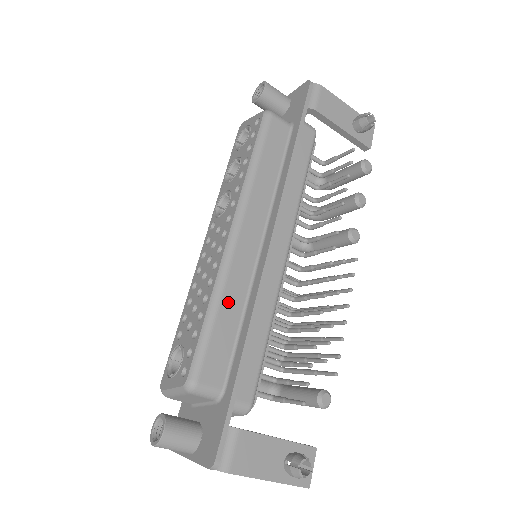
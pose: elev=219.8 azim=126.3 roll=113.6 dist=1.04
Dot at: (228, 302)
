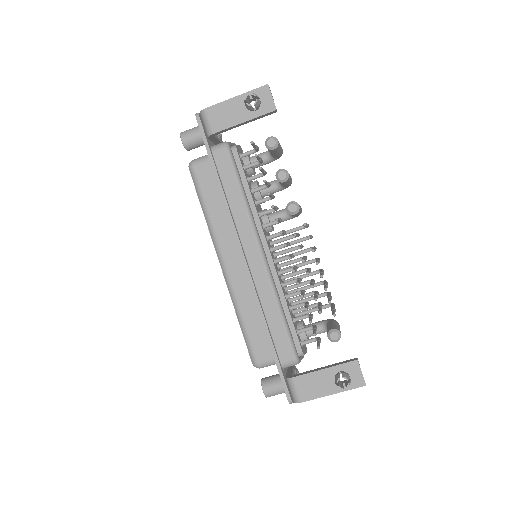
Dot at: (245, 309)
